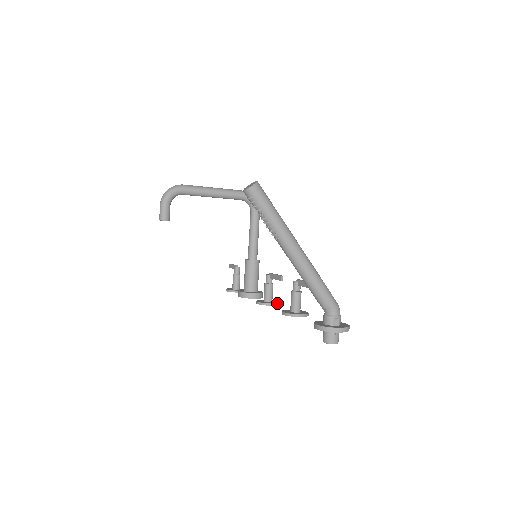
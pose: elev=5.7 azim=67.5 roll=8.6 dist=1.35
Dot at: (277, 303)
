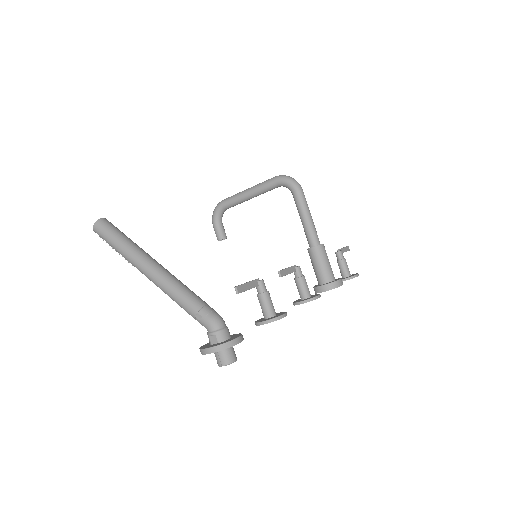
Dot at: (306, 300)
